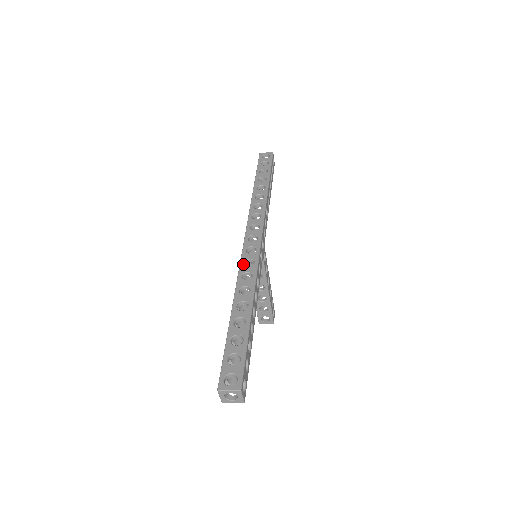
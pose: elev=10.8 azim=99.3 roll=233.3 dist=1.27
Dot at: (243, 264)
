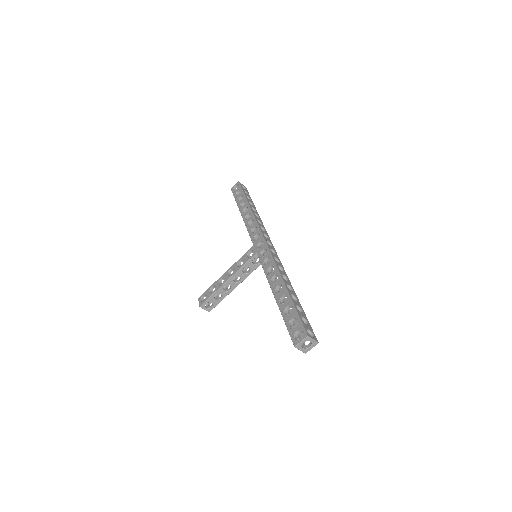
Dot at: occluded
